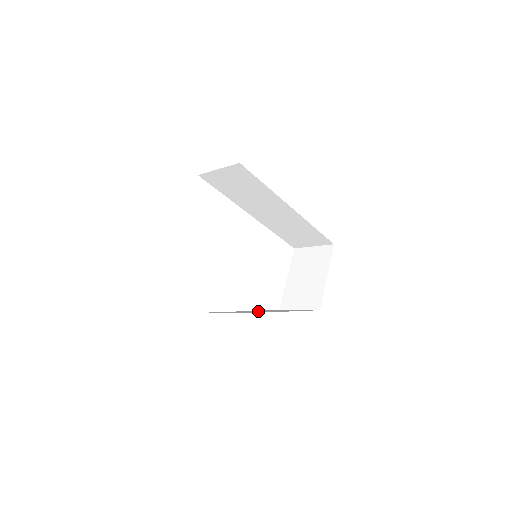
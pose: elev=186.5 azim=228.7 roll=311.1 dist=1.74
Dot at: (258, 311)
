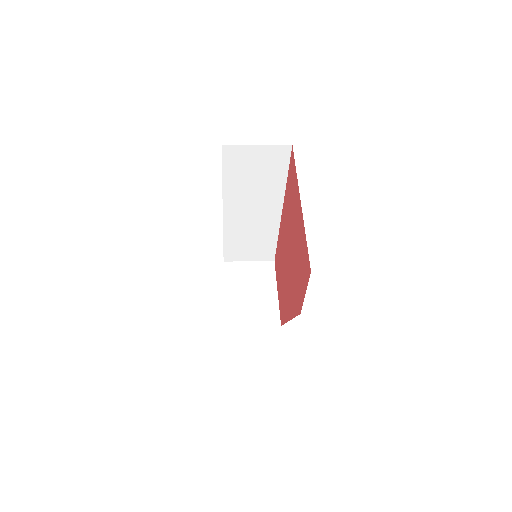
Dot at: occluded
